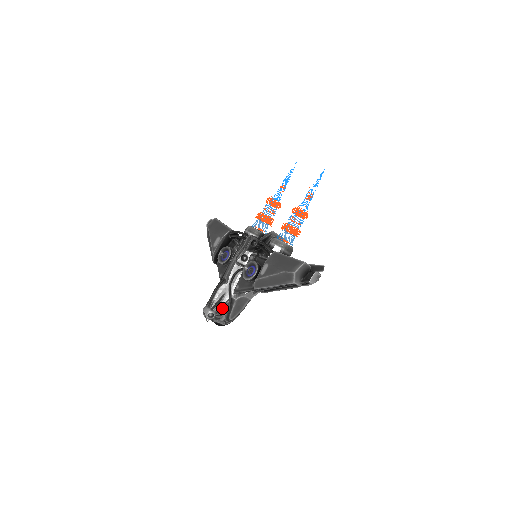
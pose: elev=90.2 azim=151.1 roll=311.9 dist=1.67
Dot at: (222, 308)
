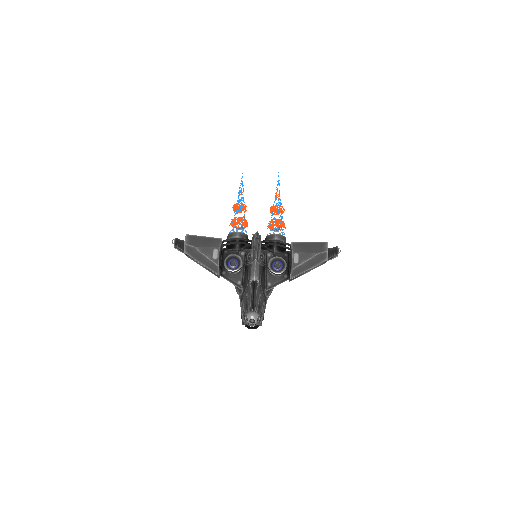
Dot at: (263, 309)
